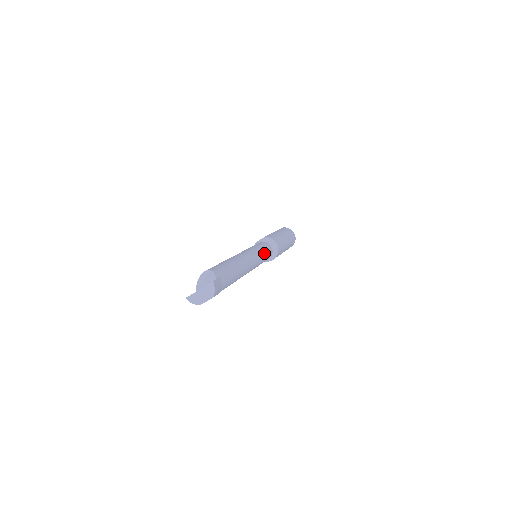
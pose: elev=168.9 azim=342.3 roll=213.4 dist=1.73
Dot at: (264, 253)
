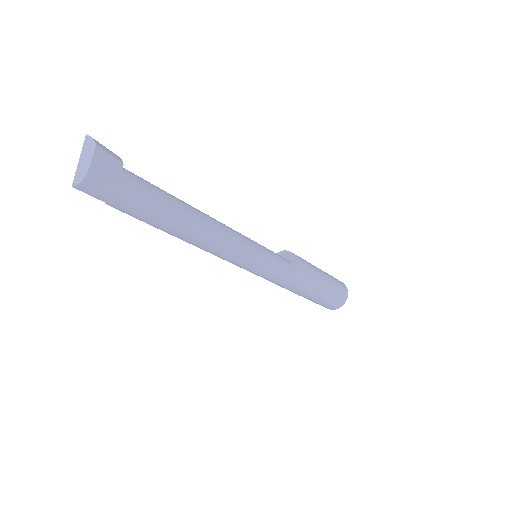
Dot at: occluded
